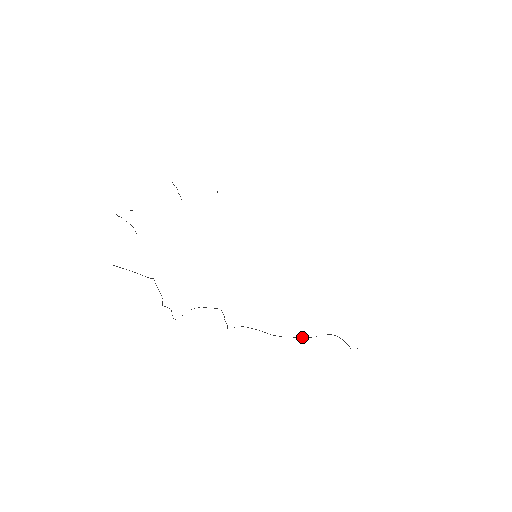
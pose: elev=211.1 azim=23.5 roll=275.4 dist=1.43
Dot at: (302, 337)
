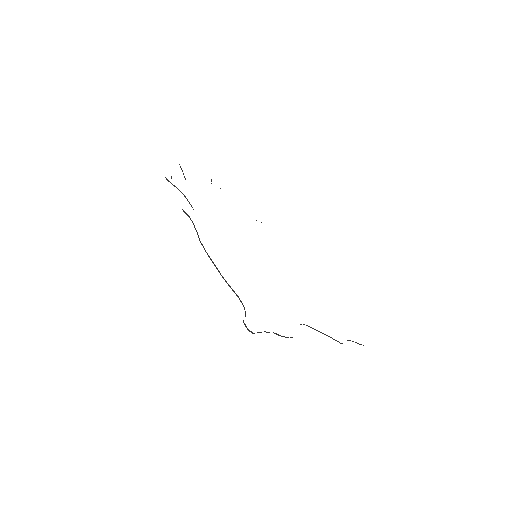
Dot at: (217, 268)
